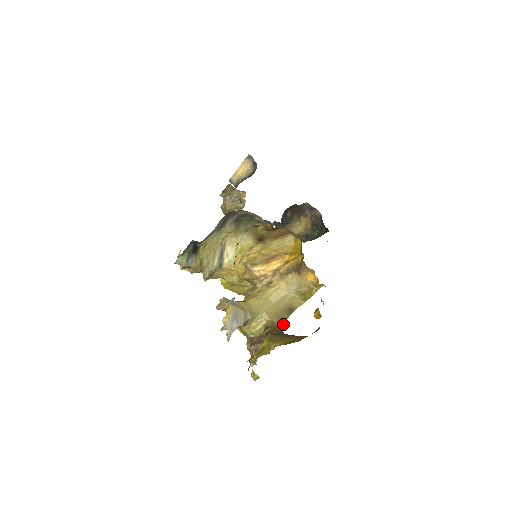
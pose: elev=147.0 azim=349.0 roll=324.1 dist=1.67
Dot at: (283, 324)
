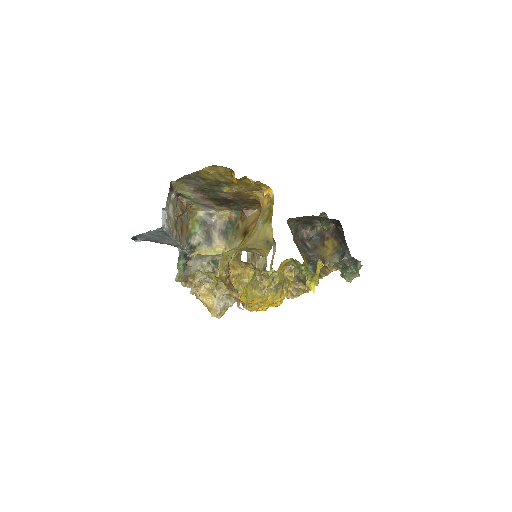
Dot at: (263, 256)
